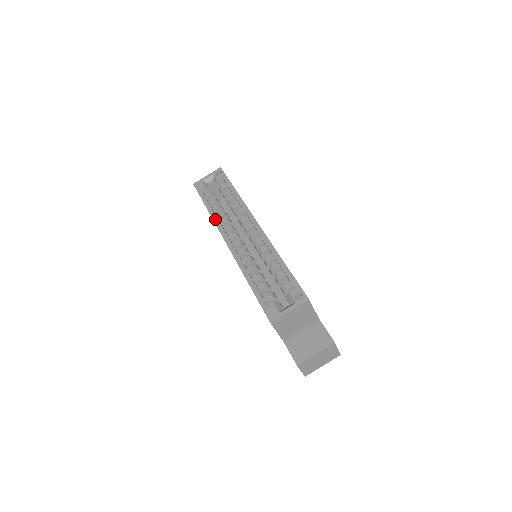
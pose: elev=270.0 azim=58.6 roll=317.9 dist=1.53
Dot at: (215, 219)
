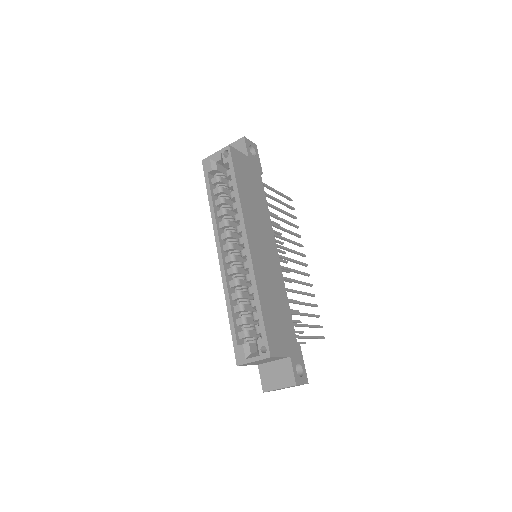
Dot at: (214, 221)
